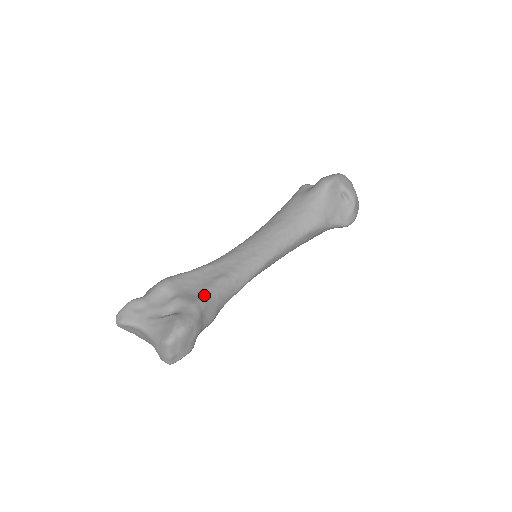
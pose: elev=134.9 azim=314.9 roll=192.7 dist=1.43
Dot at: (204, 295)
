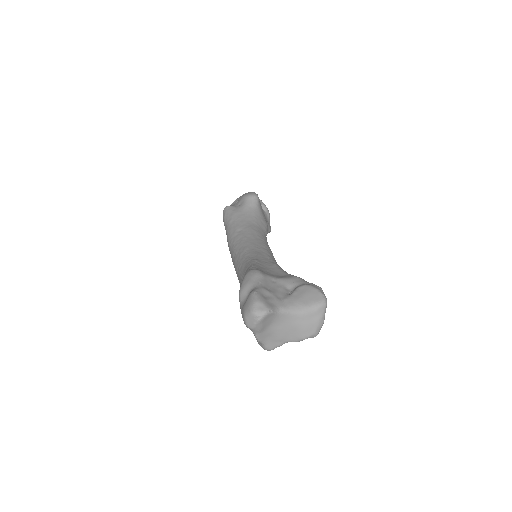
Dot at: (289, 274)
